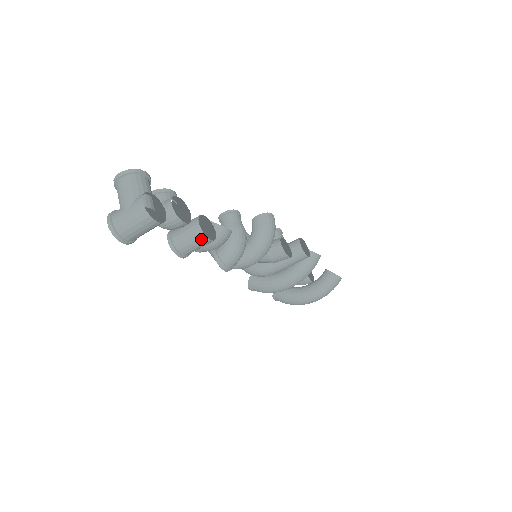
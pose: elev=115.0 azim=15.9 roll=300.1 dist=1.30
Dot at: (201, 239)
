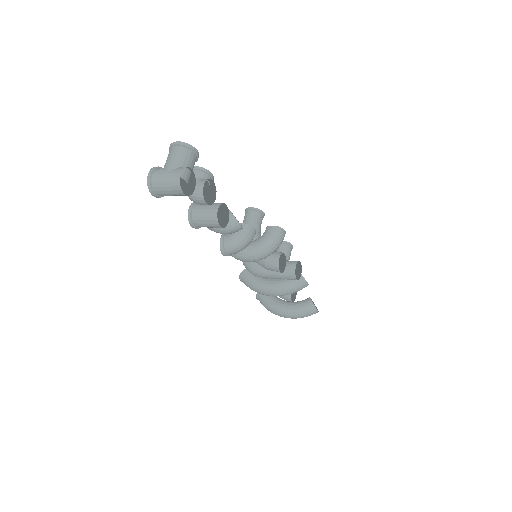
Dot at: (213, 221)
